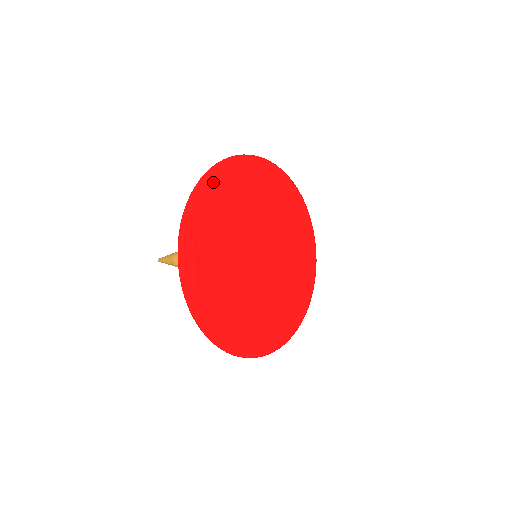
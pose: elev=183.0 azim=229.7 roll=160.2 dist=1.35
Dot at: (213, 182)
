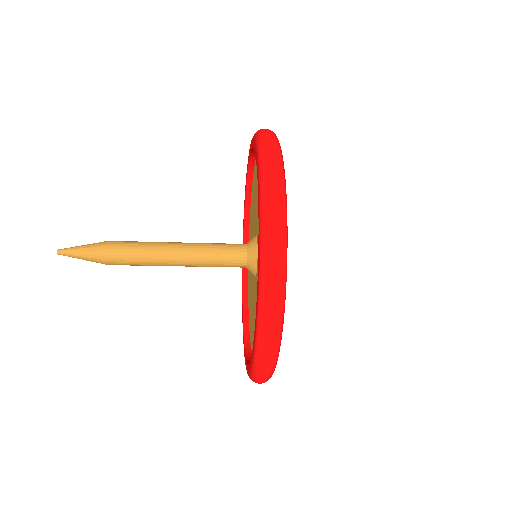
Dot at: occluded
